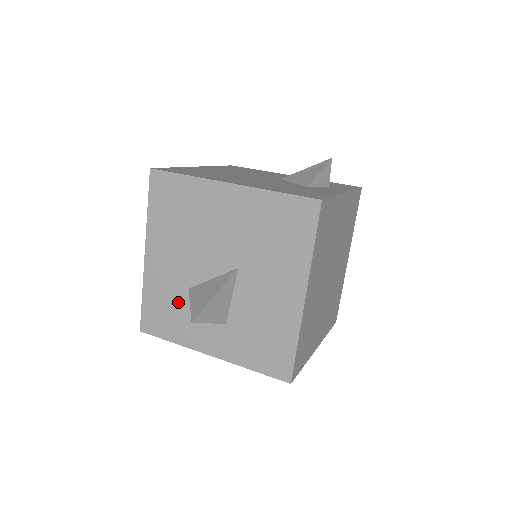
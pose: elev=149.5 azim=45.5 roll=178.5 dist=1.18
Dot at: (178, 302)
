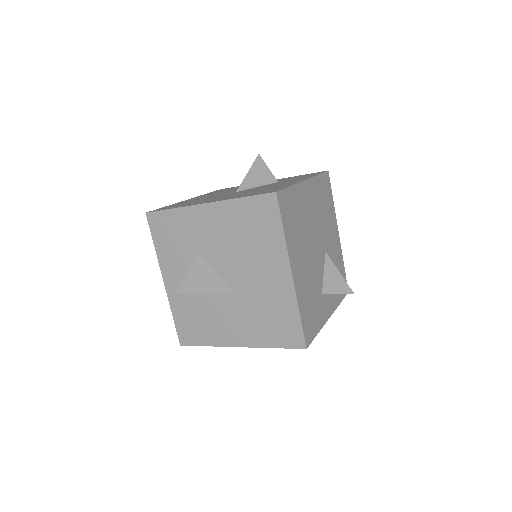
Dot at: (185, 245)
